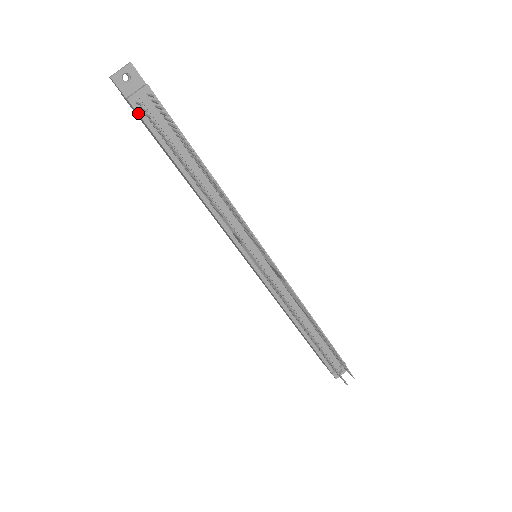
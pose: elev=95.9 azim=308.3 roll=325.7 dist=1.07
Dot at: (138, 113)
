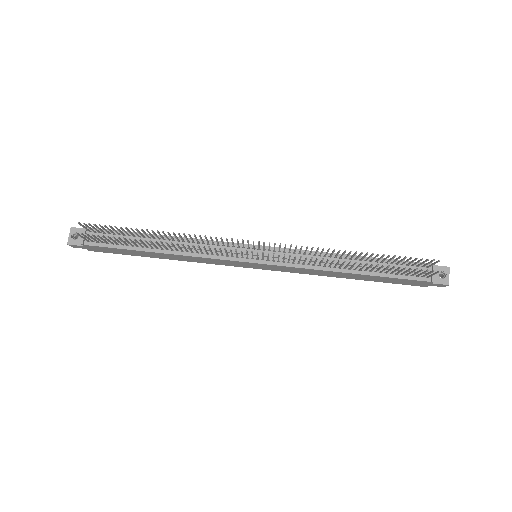
Dot at: (93, 246)
